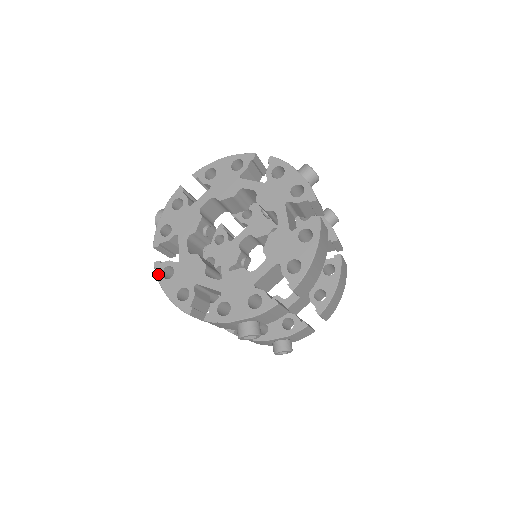
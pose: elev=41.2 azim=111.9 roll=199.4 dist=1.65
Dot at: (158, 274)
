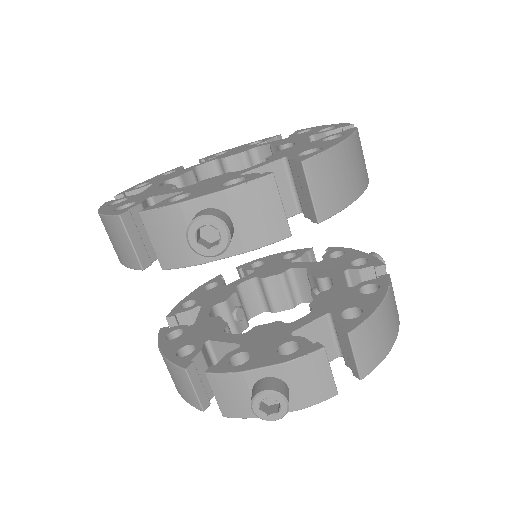
Dot at: (103, 205)
